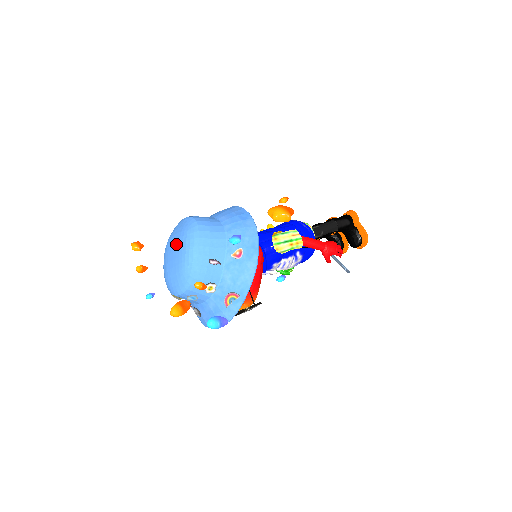
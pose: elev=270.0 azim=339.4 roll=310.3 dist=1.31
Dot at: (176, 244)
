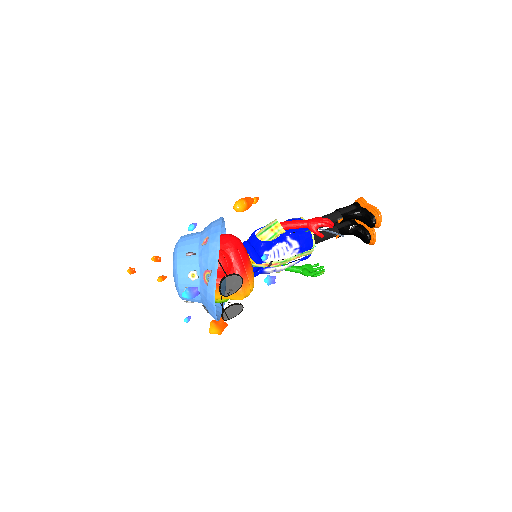
Dot at: occluded
